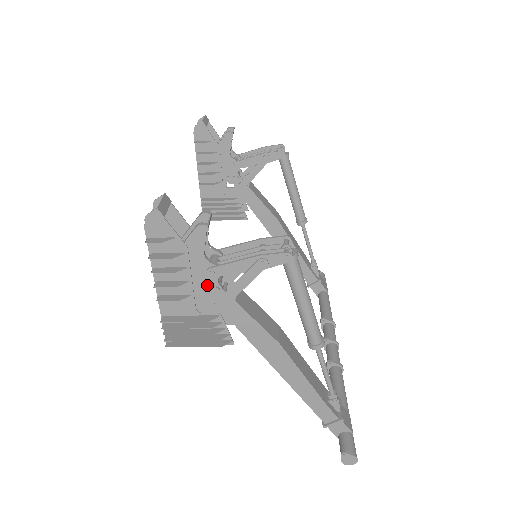
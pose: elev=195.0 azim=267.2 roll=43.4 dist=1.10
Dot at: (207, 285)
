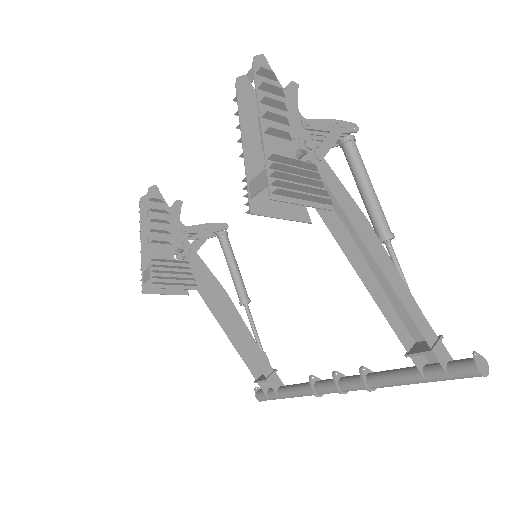
Dot at: (302, 138)
